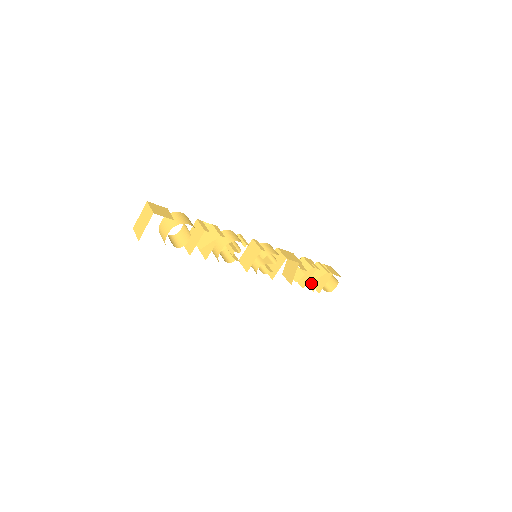
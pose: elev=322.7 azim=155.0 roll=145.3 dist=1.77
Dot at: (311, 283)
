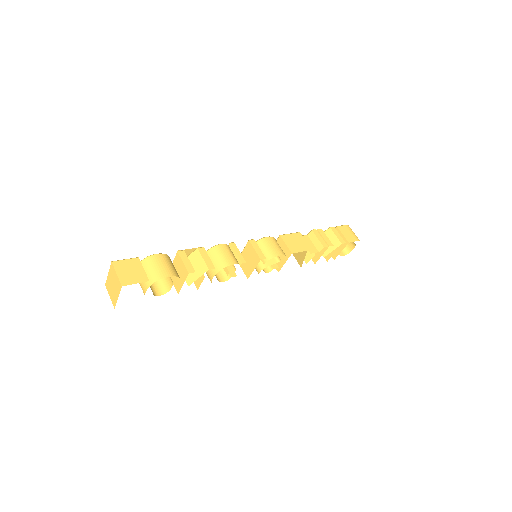
Dot at: occluded
